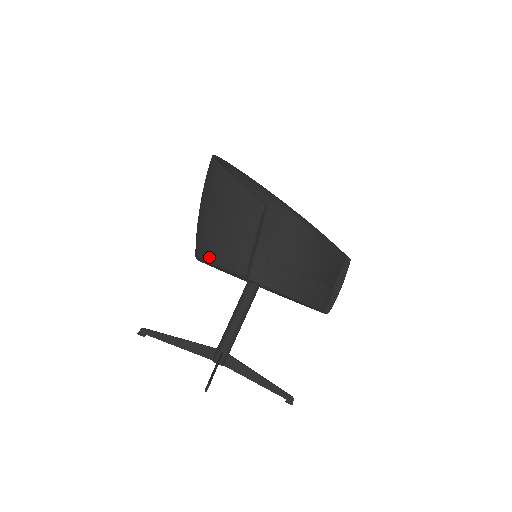
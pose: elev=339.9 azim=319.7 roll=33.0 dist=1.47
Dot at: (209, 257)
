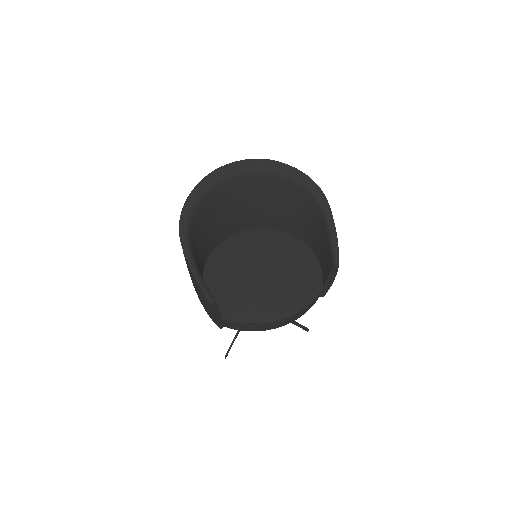
Dot at: occluded
